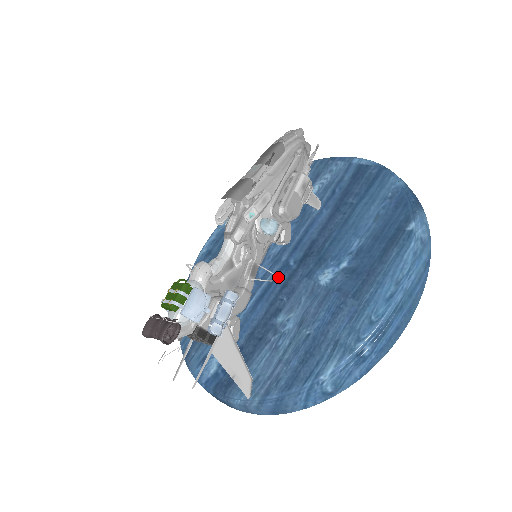
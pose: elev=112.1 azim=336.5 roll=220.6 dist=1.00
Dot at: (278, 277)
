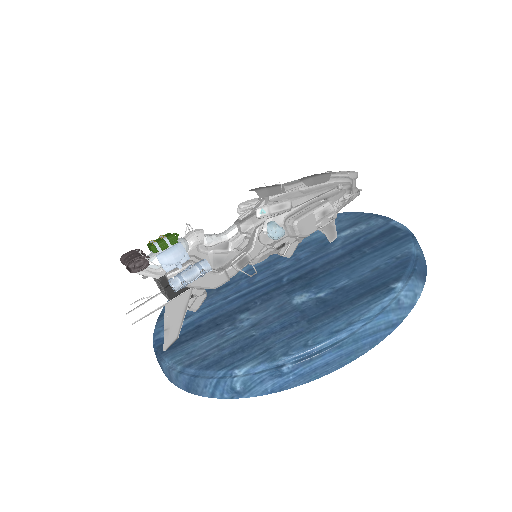
Dot at: (267, 286)
